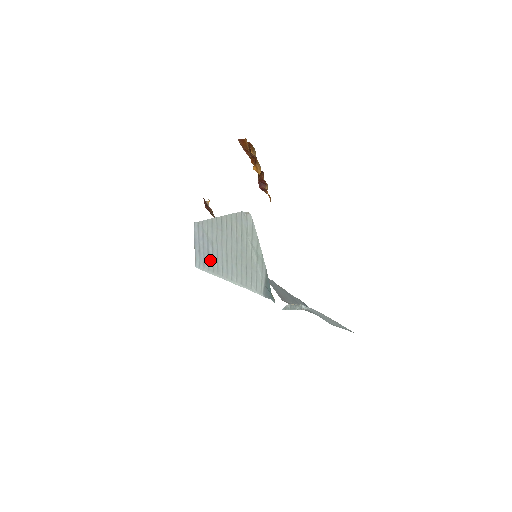
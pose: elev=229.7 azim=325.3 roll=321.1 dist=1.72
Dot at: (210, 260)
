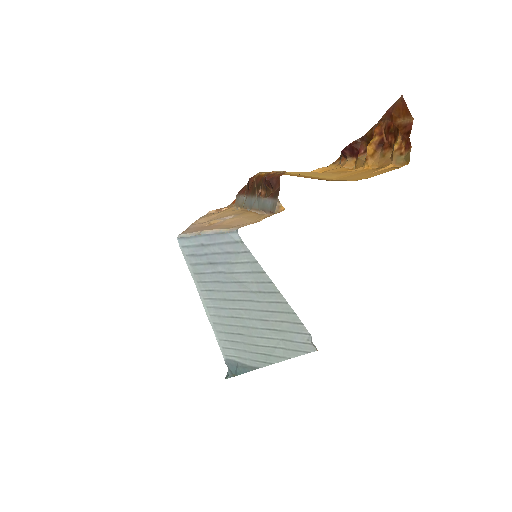
Dot at: (205, 268)
